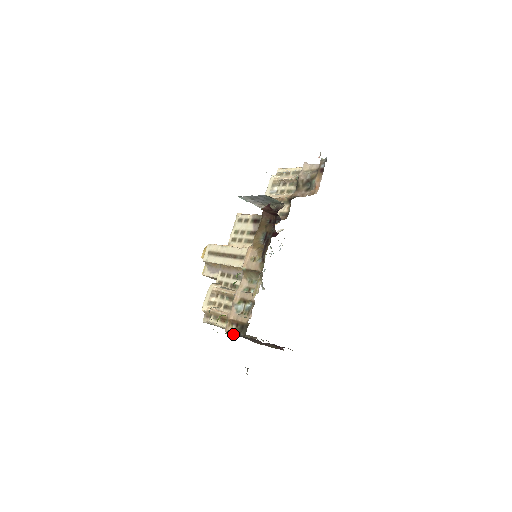
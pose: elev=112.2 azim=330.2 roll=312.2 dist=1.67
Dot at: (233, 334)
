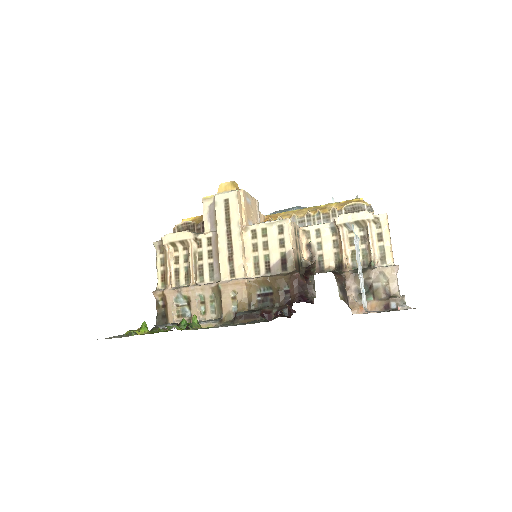
Dot at: occluded
